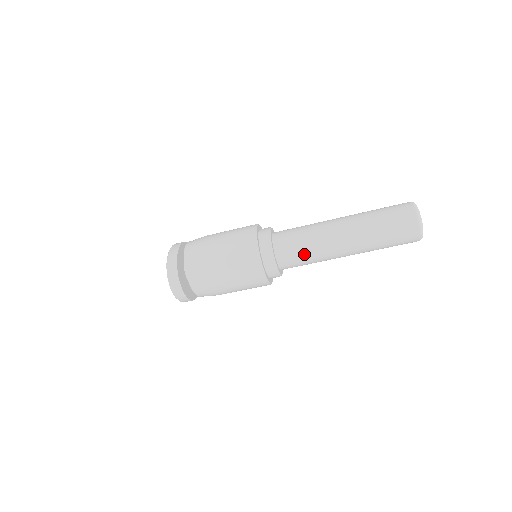
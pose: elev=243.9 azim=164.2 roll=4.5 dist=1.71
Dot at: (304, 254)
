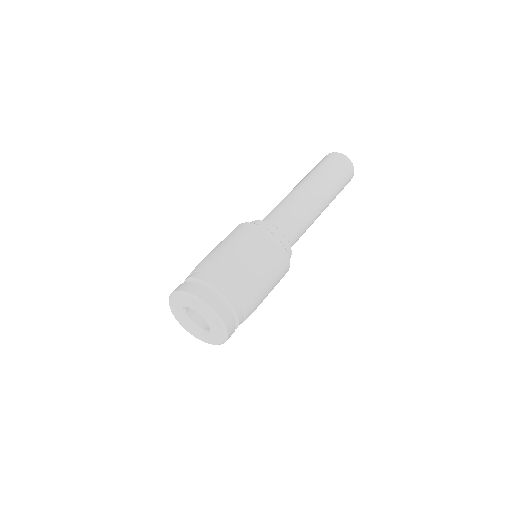
Dot at: (296, 217)
